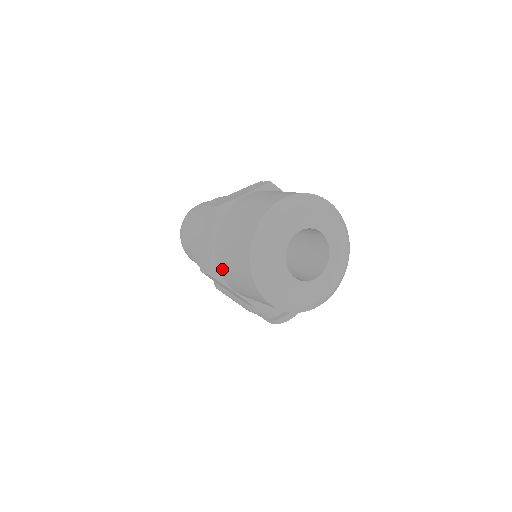
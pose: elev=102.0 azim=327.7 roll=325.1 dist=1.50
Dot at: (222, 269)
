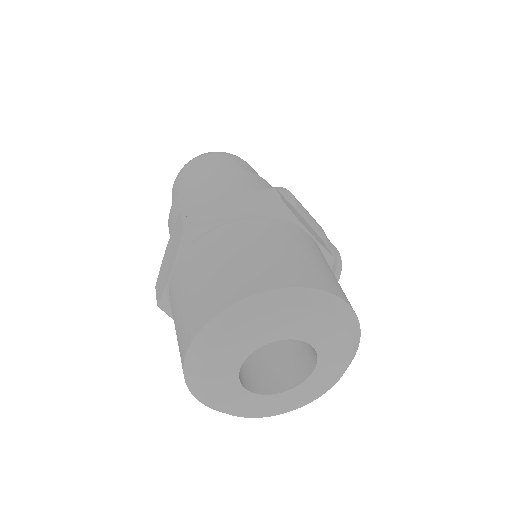
Dot at: occluded
